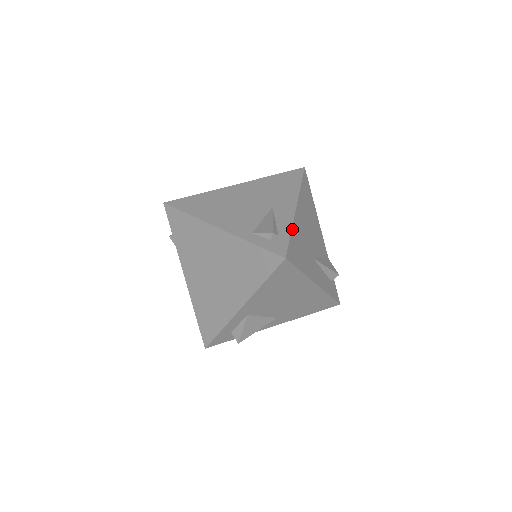
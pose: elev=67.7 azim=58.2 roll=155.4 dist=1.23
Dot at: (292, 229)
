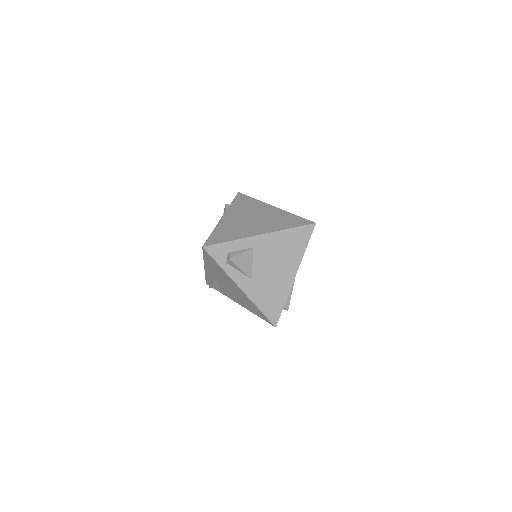
Dot at: occluded
